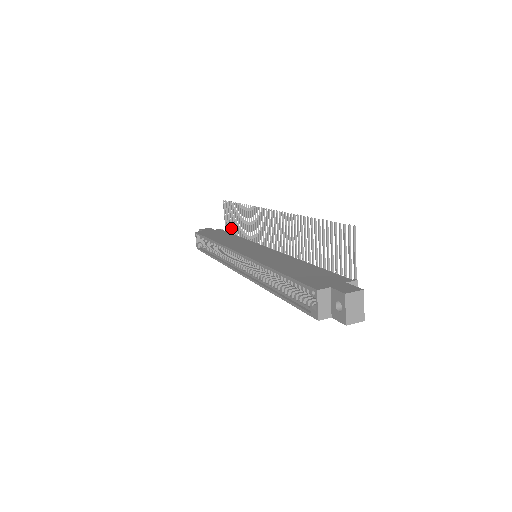
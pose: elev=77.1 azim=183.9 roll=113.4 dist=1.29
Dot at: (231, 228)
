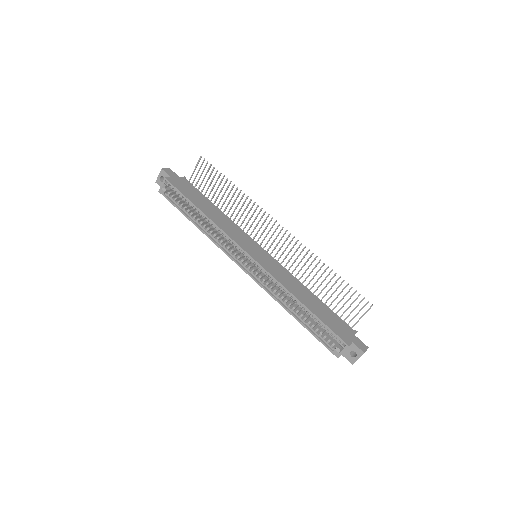
Dot at: (203, 188)
